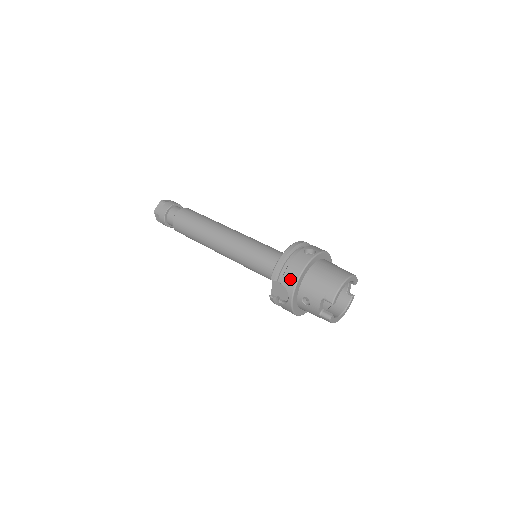
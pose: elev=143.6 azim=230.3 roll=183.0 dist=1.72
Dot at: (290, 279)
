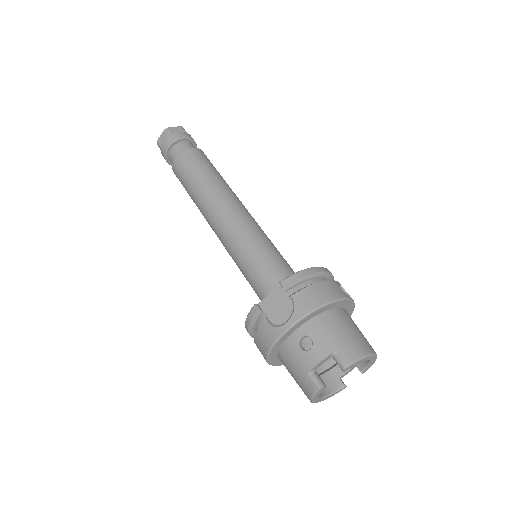
Dot at: (310, 299)
